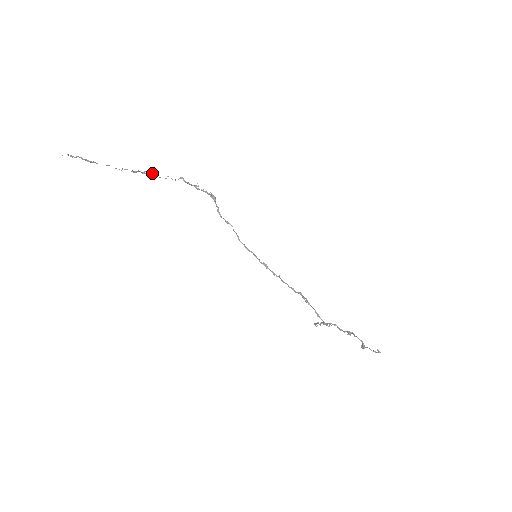
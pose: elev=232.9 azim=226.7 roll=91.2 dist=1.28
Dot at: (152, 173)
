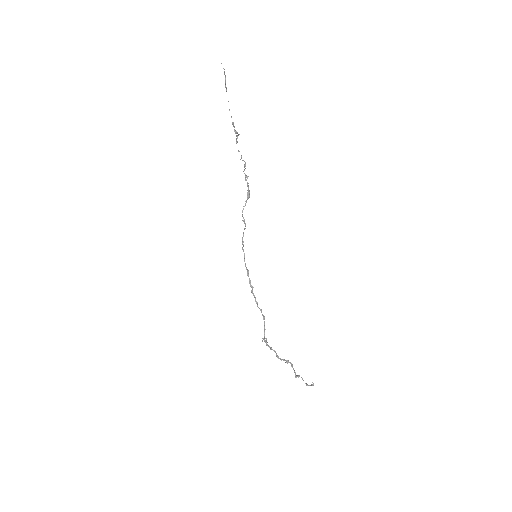
Dot at: (237, 138)
